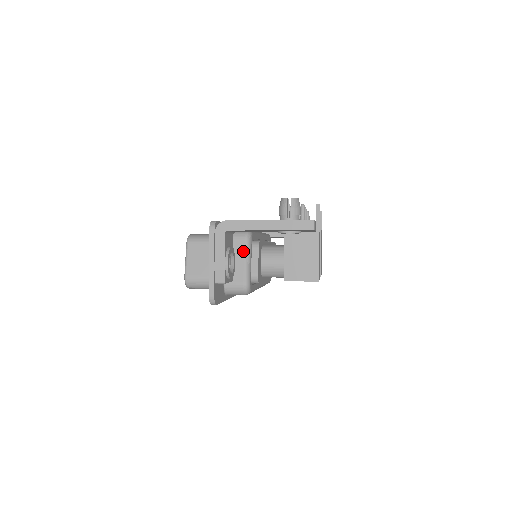
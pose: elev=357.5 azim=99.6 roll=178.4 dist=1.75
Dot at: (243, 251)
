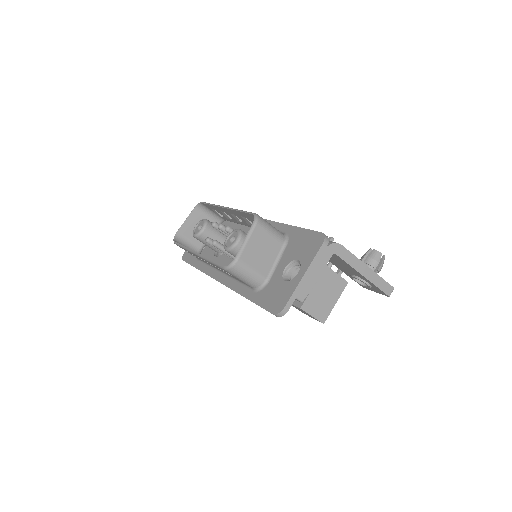
Dot at: occluded
